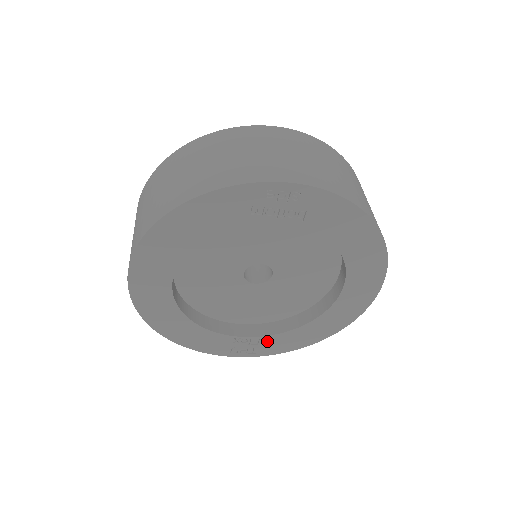
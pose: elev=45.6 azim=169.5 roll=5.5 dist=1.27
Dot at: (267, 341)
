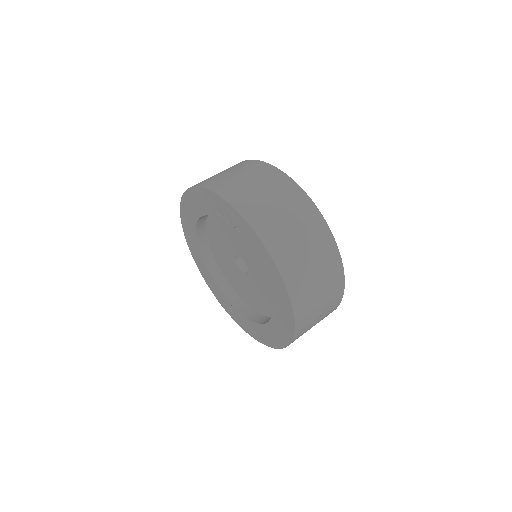
Dot at: (245, 320)
